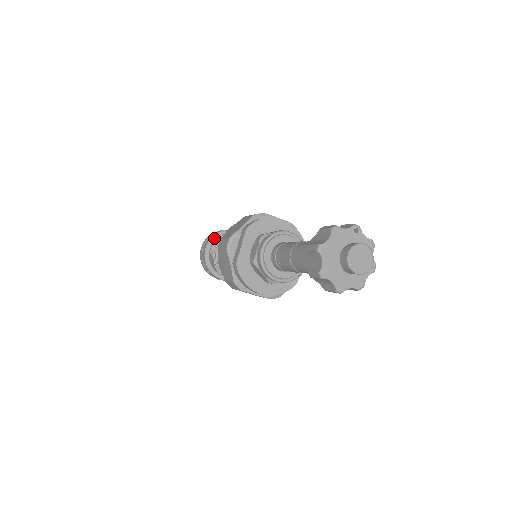
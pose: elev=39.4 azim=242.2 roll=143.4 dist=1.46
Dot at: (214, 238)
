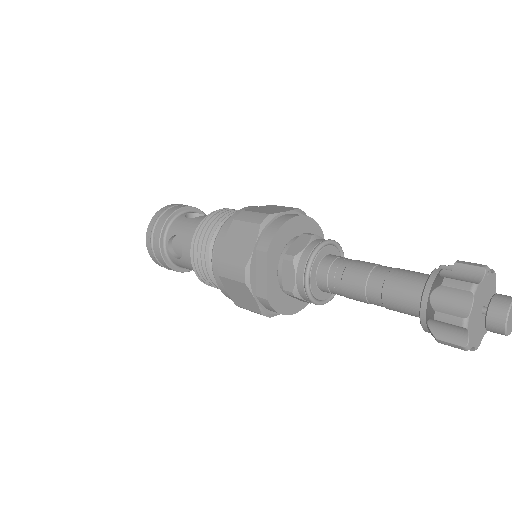
Dot at: (164, 229)
